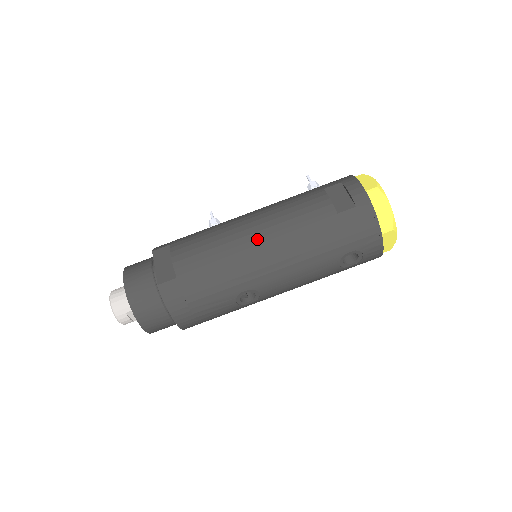
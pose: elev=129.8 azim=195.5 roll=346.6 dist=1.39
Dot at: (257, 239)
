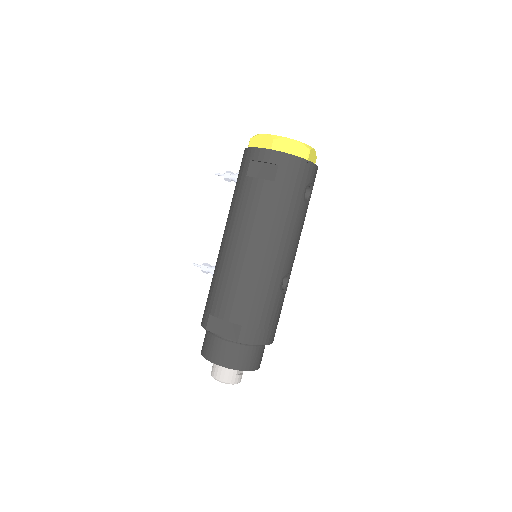
Dot at: (253, 251)
